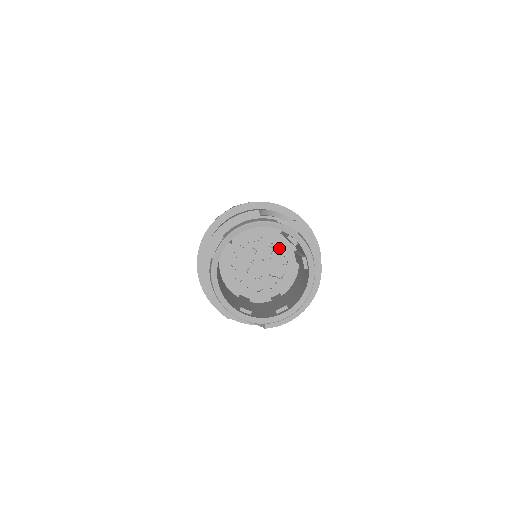
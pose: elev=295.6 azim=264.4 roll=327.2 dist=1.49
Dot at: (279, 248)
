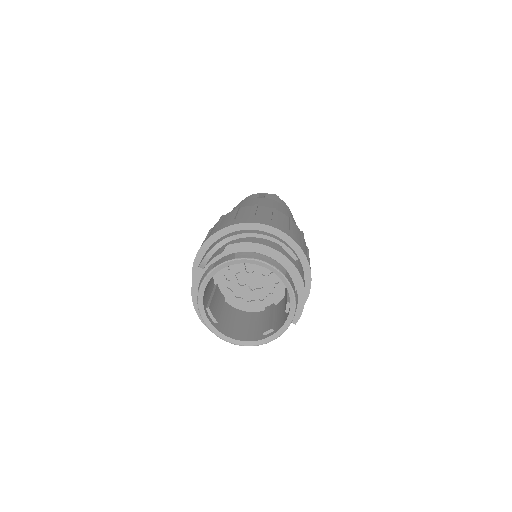
Dot at: occluded
